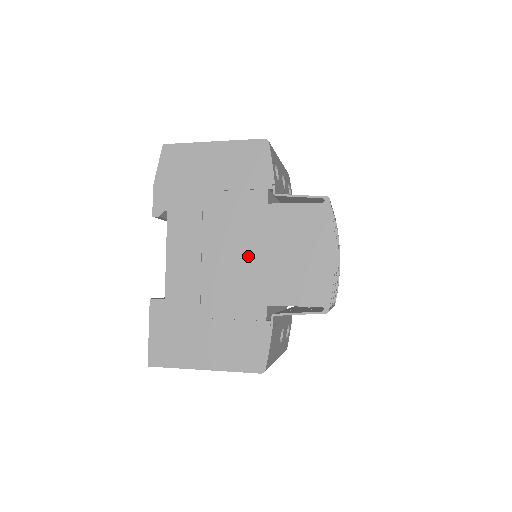
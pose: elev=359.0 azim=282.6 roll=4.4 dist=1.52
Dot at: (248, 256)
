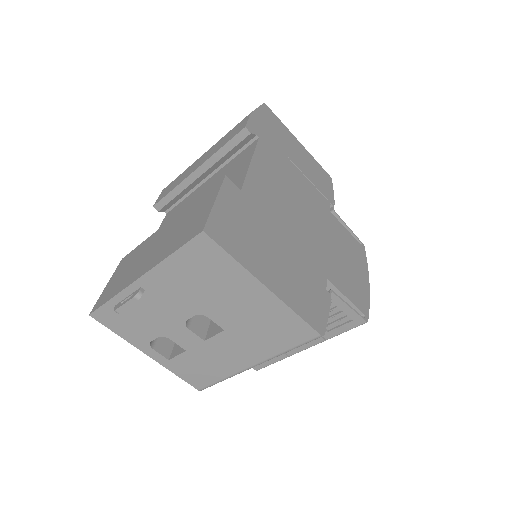
Dot at: (316, 229)
